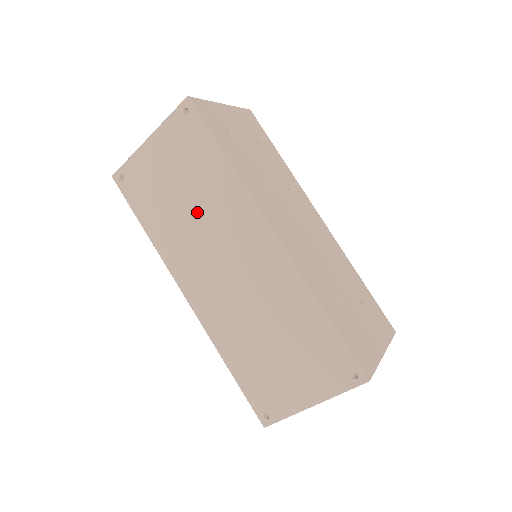
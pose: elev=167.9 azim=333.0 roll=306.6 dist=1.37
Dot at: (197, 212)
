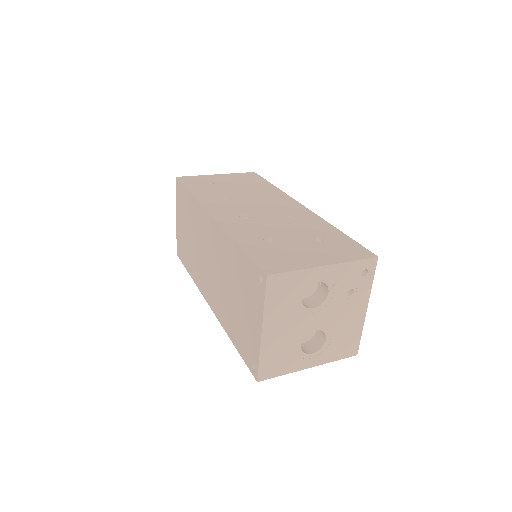
Dot at: (194, 239)
